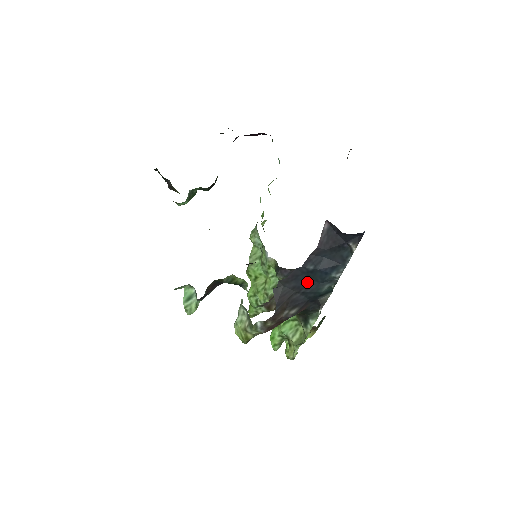
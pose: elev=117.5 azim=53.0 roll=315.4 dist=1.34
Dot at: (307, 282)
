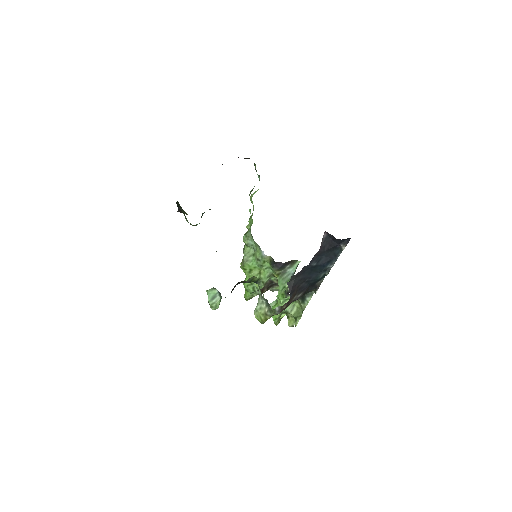
Dot at: (310, 274)
